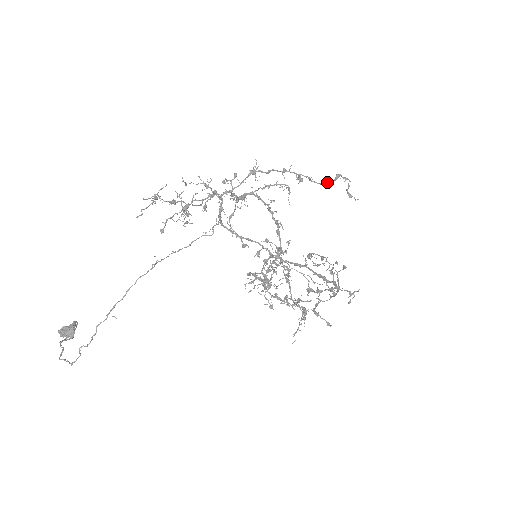
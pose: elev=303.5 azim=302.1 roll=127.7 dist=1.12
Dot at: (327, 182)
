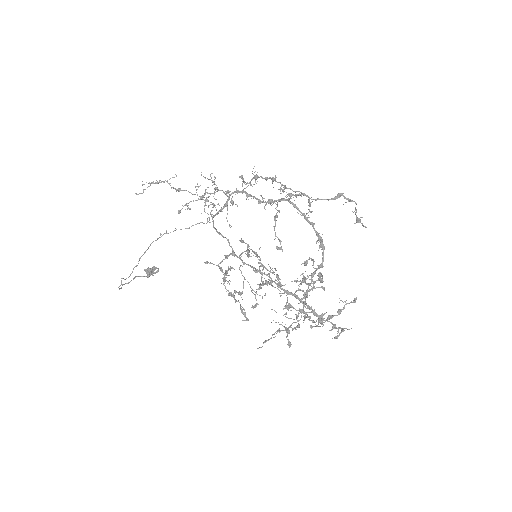
Dot at: (321, 199)
